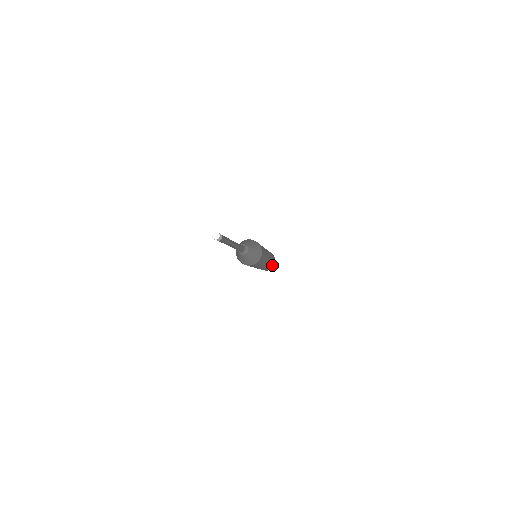
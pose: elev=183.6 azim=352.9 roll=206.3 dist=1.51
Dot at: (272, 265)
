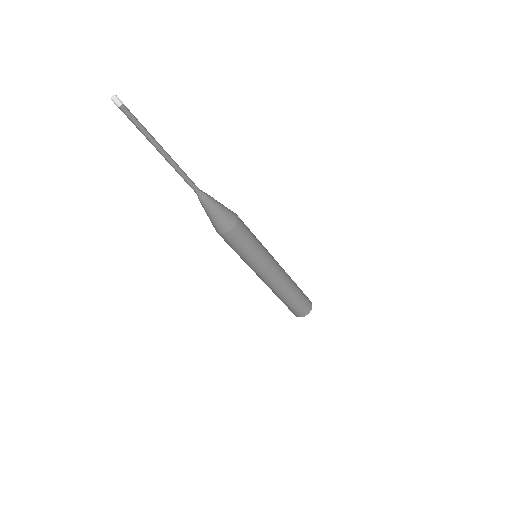
Dot at: (301, 301)
